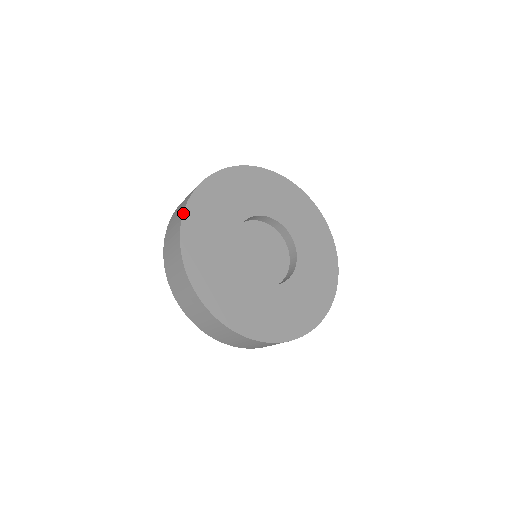
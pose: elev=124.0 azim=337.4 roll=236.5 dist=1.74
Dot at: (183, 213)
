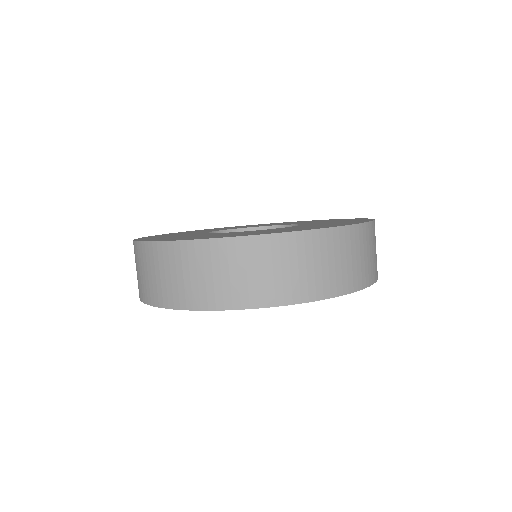
Dot at: occluded
